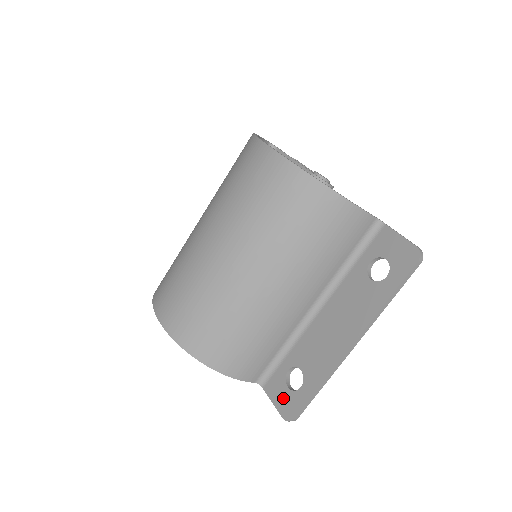
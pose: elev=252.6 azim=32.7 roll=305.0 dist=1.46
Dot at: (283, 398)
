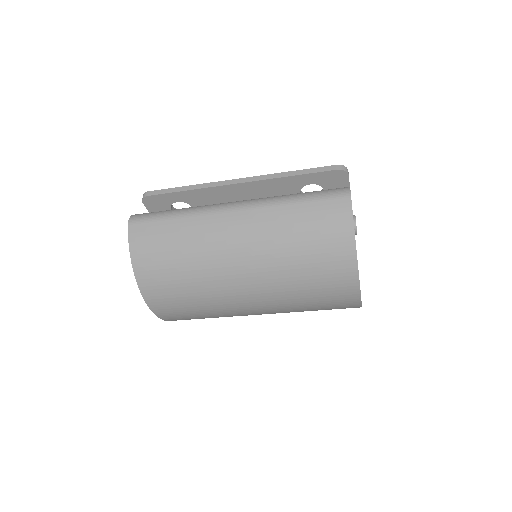
Dot at: occluded
